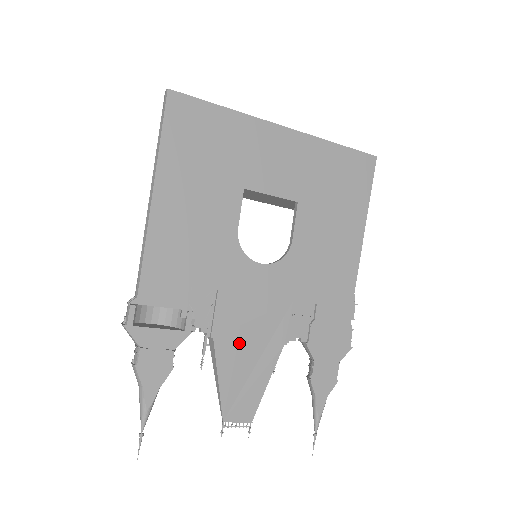
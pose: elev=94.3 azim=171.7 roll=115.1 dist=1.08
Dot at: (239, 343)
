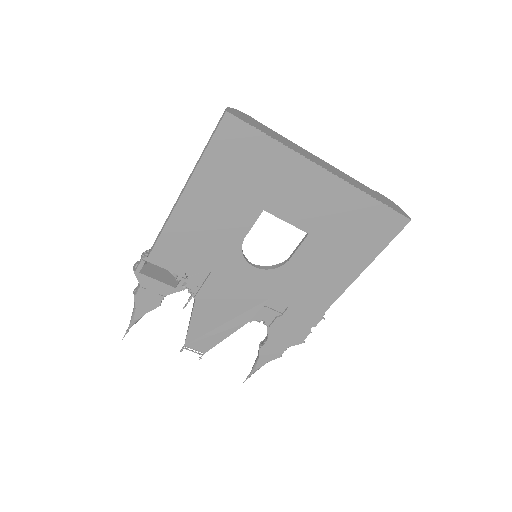
Dot at: (214, 309)
